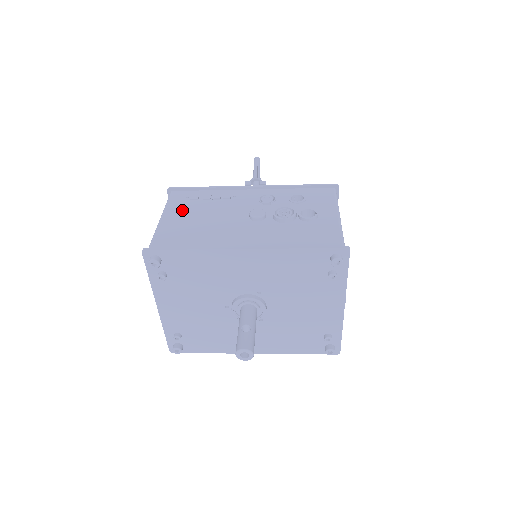
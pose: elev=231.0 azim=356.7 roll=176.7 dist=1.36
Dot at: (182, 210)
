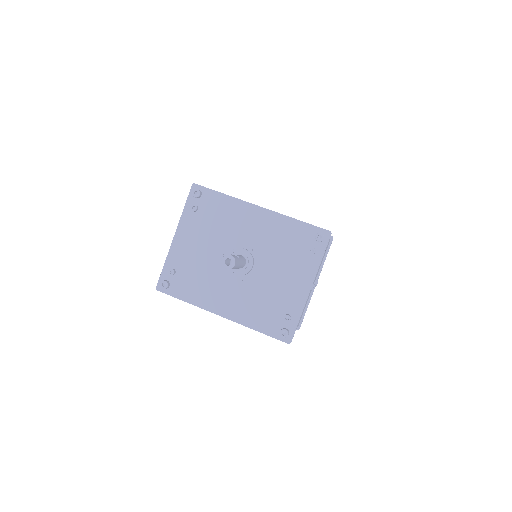
Dot at: occluded
